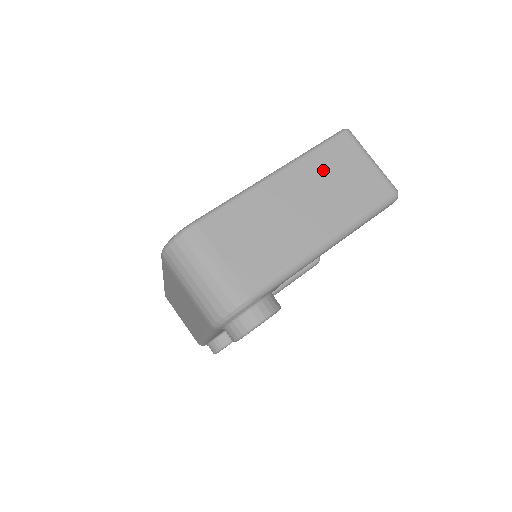
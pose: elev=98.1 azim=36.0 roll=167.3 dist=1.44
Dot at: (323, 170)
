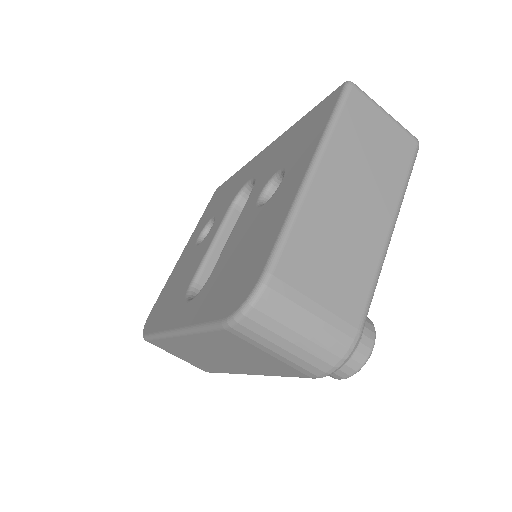
Dot at: (354, 143)
